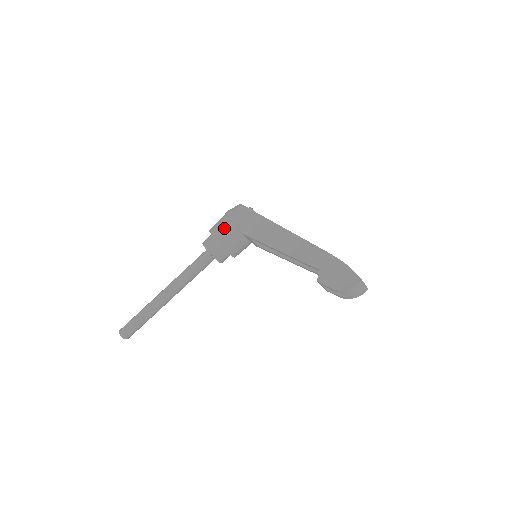
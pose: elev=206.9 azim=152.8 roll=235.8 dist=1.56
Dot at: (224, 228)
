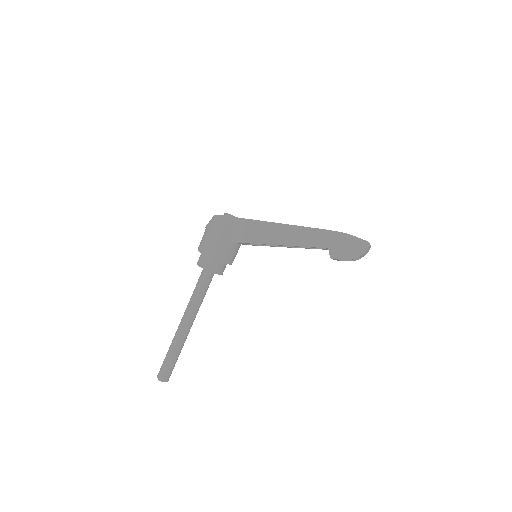
Dot at: (215, 245)
